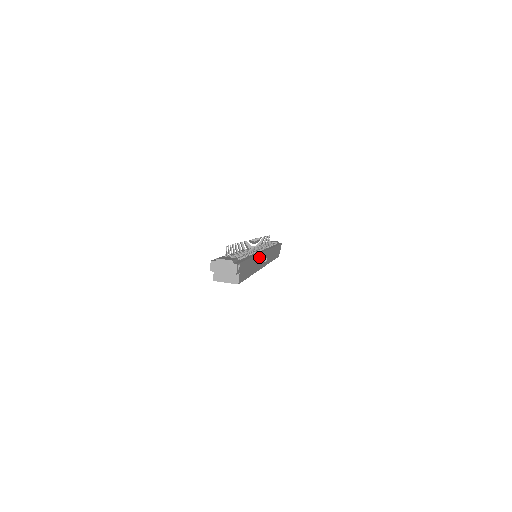
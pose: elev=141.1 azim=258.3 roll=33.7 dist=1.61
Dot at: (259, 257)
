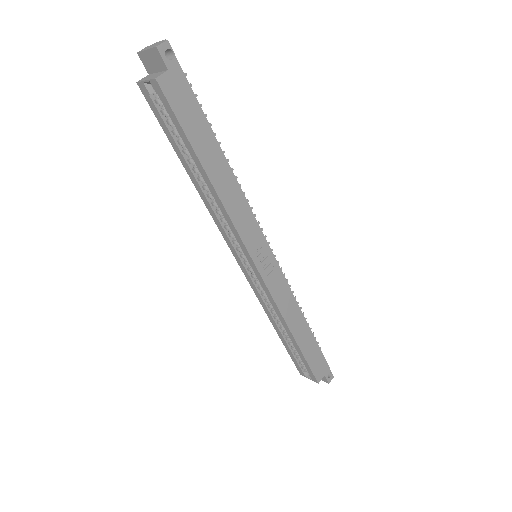
Dot at: (244, 206)
